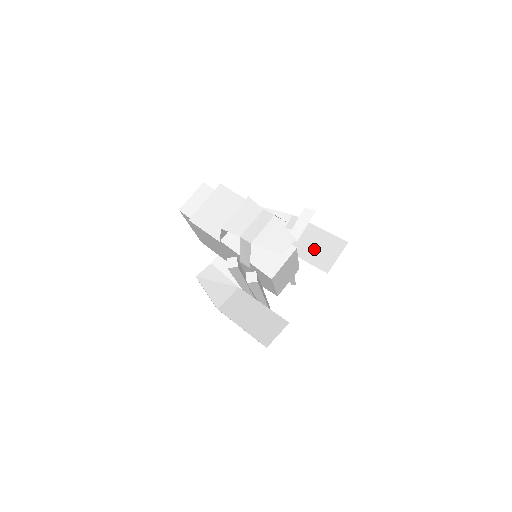
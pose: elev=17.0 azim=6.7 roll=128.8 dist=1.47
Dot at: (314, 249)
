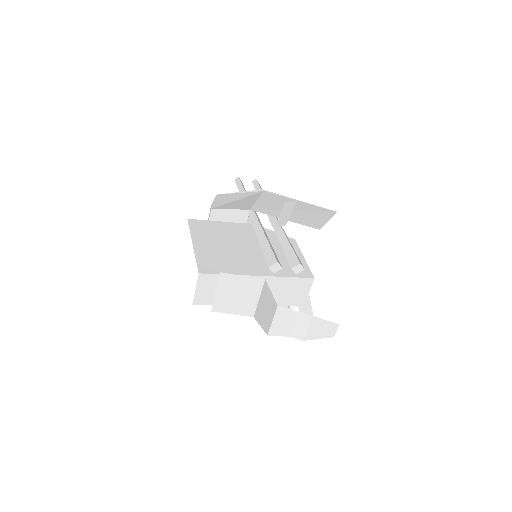
Dot at: (300, 215)
